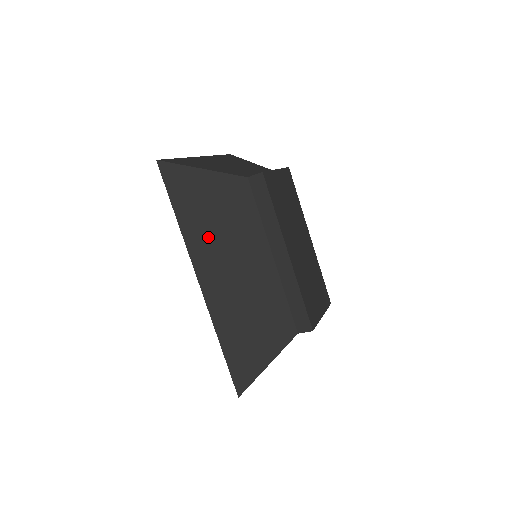
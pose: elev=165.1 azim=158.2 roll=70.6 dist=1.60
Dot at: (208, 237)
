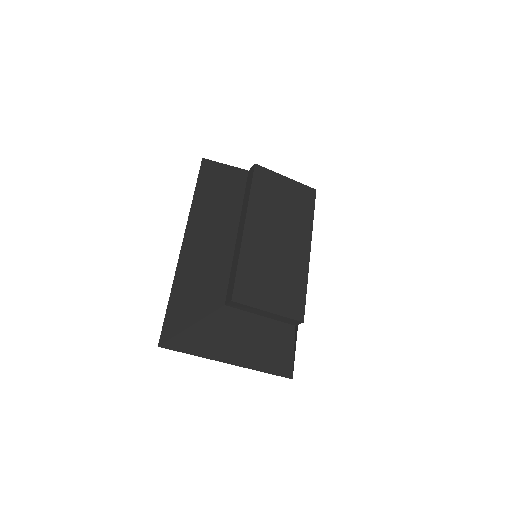
Dot at: (204, 210)
